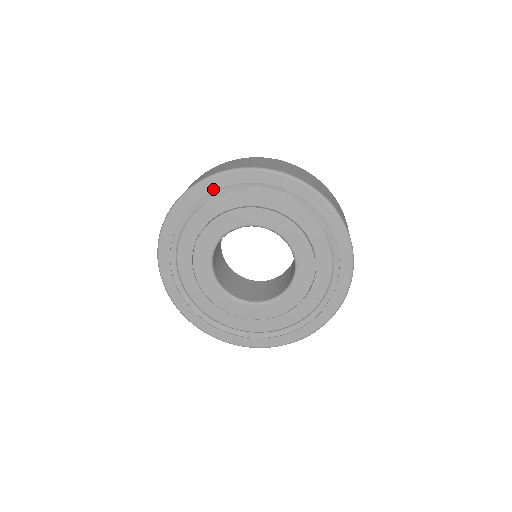
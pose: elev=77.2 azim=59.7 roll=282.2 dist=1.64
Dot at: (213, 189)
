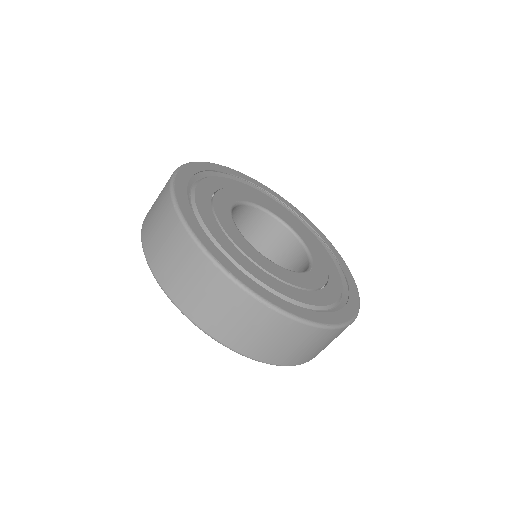
Dot at: (259, 186)
